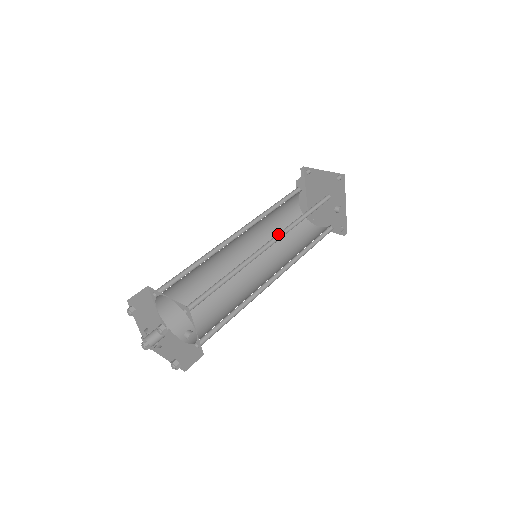
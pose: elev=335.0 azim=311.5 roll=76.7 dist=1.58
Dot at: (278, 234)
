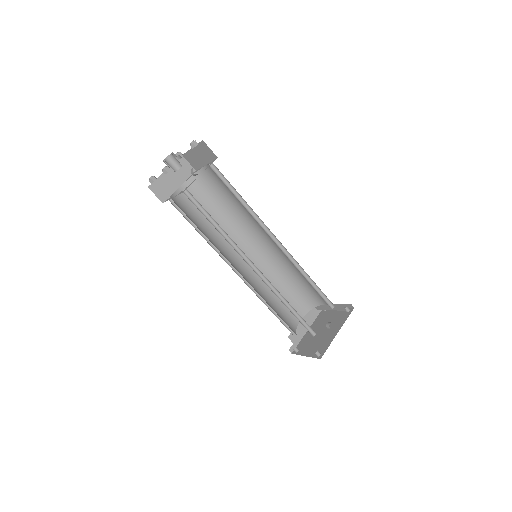
Dot at: (286, 253)
